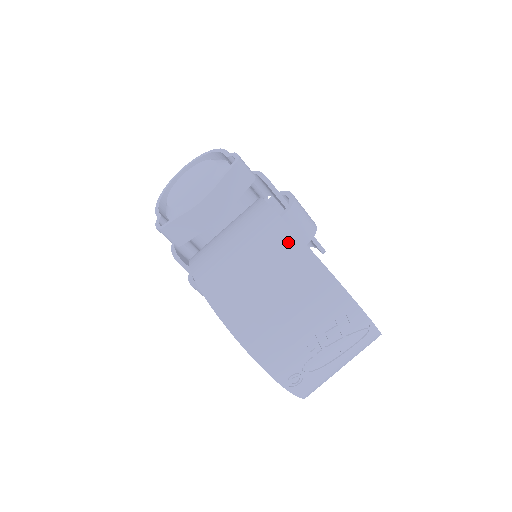
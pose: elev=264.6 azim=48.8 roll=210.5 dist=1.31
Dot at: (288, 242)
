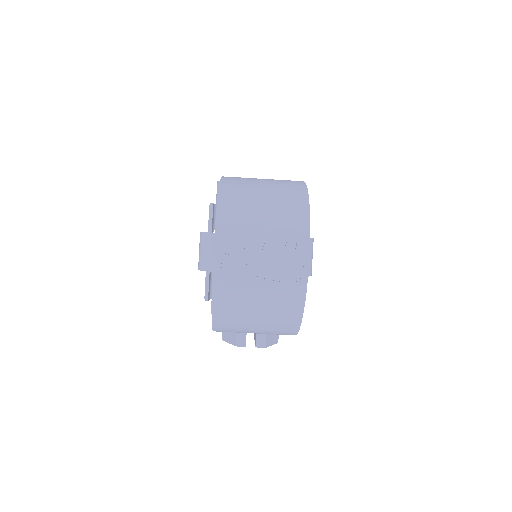
Dot at: (298, 186)
